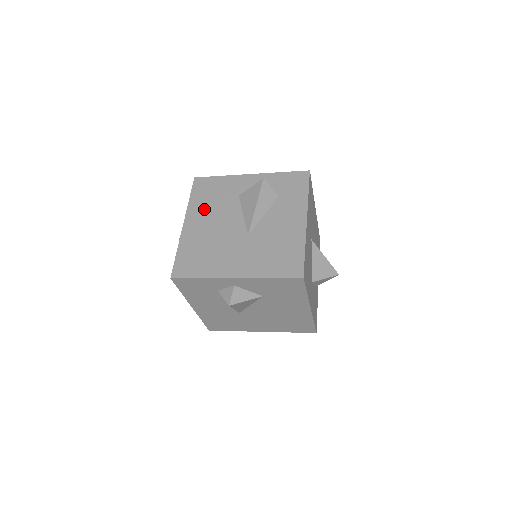
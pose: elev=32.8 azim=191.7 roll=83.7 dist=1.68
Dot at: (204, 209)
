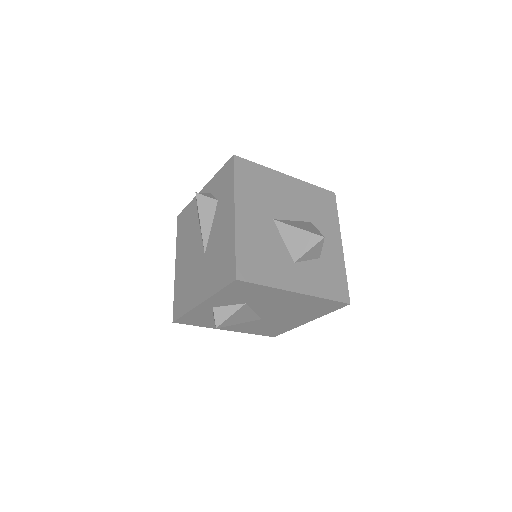
Dot at: (183, 244)
